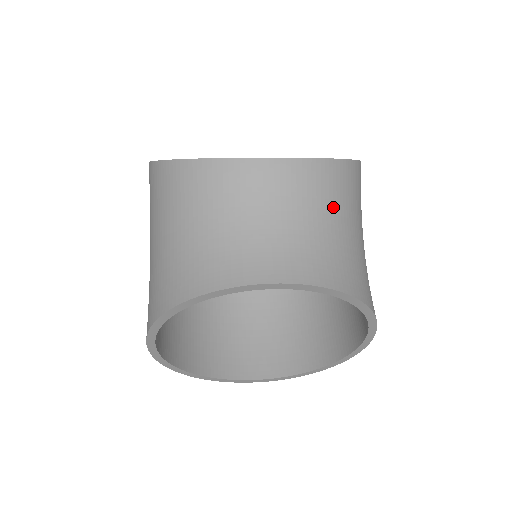
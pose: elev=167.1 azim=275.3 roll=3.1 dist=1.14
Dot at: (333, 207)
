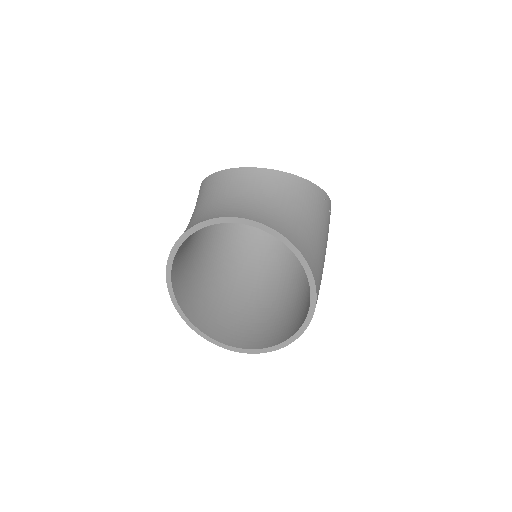
Dot at: (289, 198)
